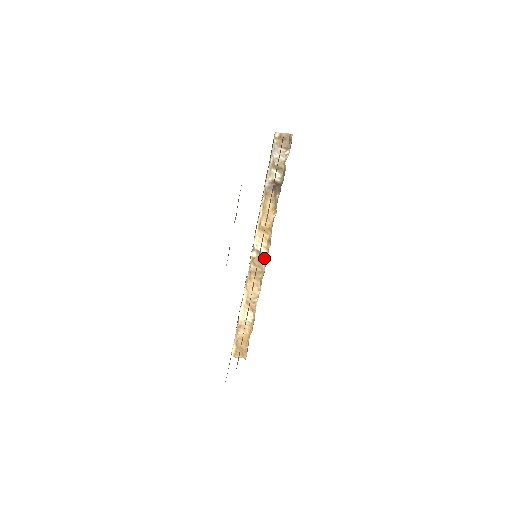
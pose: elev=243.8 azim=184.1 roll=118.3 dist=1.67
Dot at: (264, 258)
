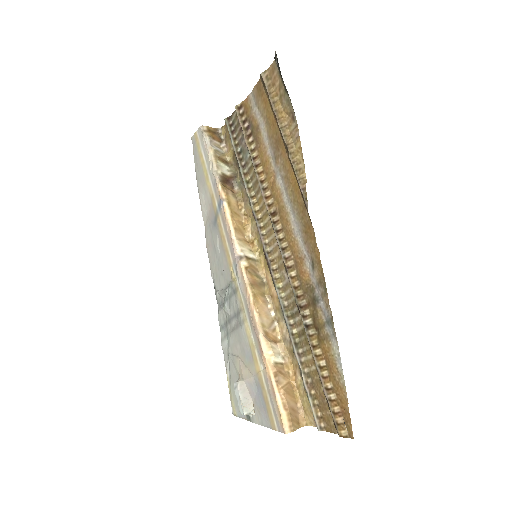
Dot at: (256, 265)
